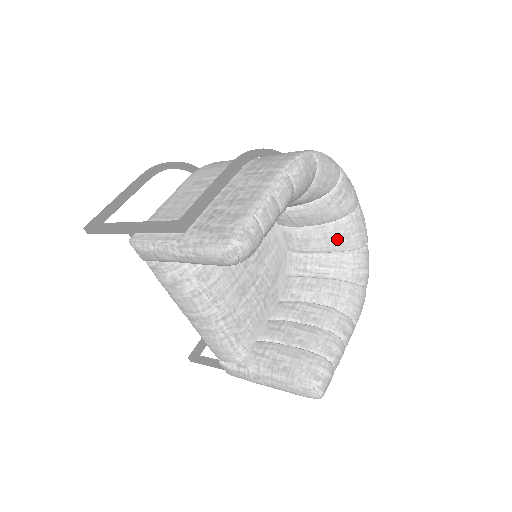
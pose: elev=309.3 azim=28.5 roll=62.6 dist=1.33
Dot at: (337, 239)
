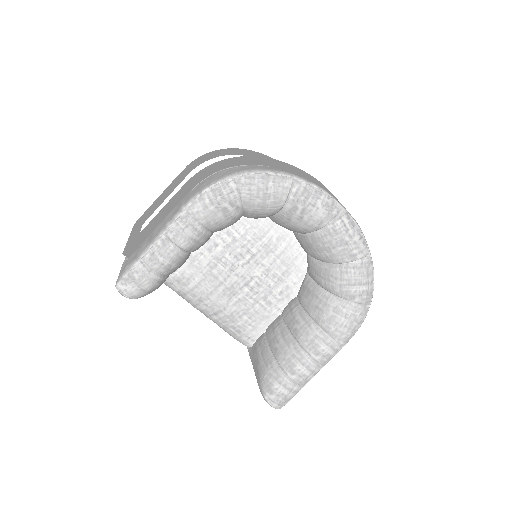
Dot at: (319, 251)
